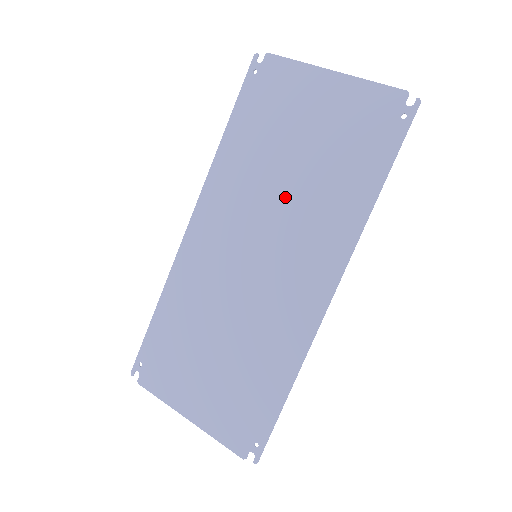
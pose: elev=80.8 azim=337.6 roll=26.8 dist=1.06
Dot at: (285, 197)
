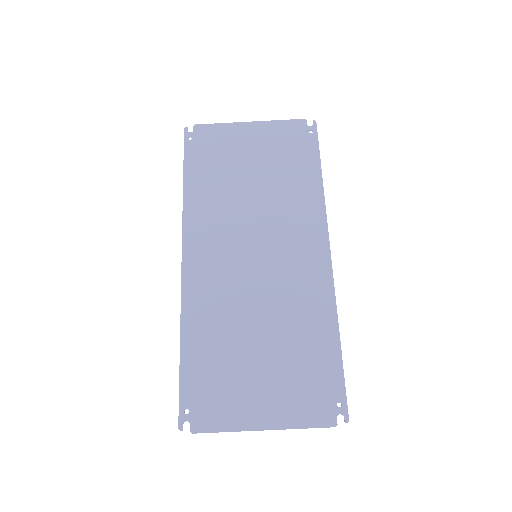
Dot at: (258, 206)
